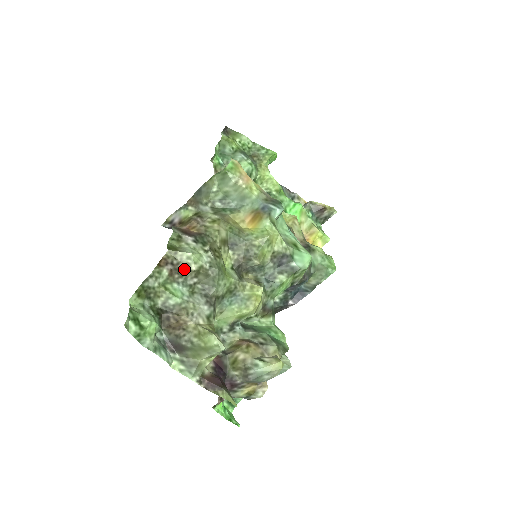
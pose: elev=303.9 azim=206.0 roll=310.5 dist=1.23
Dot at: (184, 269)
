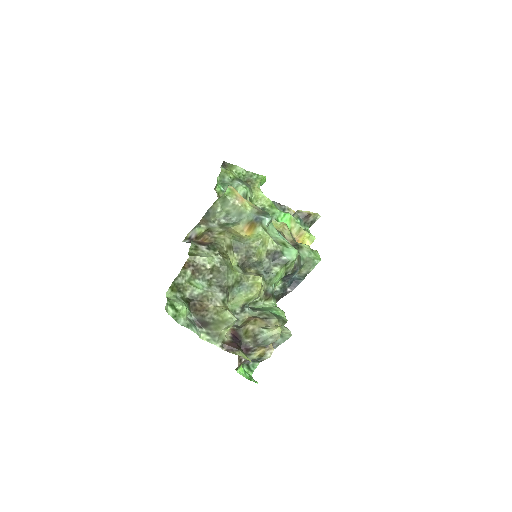
Dot at: (202, 269)
